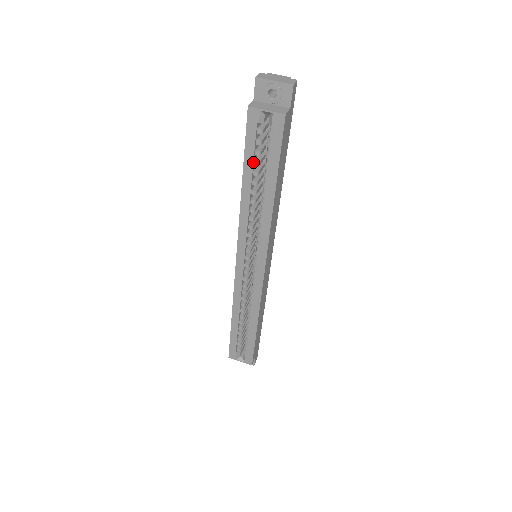
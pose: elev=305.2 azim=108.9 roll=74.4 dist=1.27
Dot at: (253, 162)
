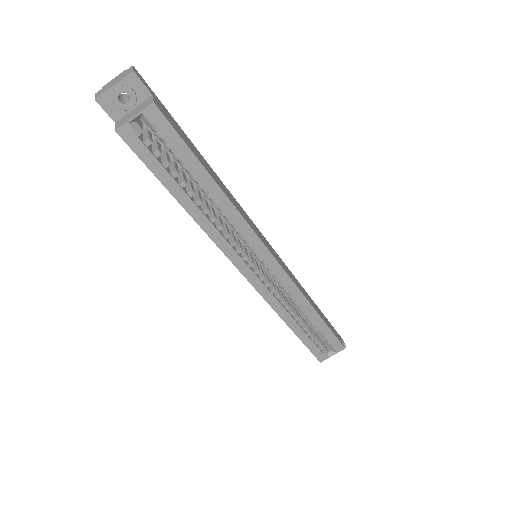
Dot at: (170, 176)
